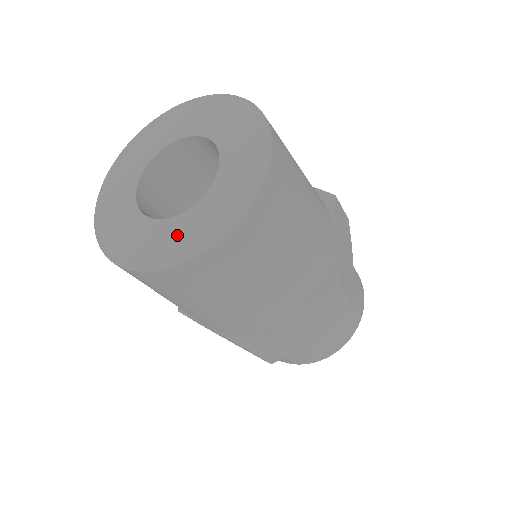
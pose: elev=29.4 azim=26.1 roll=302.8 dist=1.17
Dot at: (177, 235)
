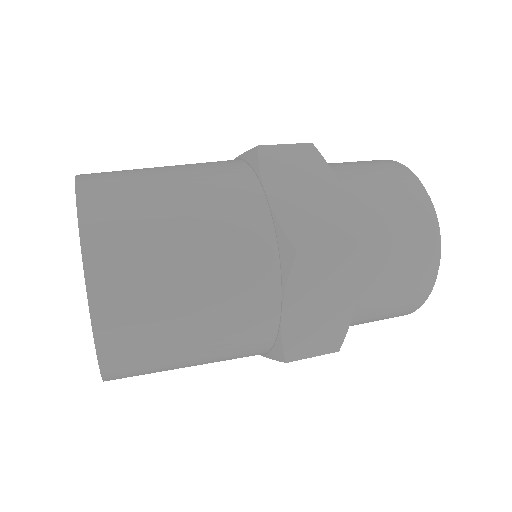
Dot at: occluded
